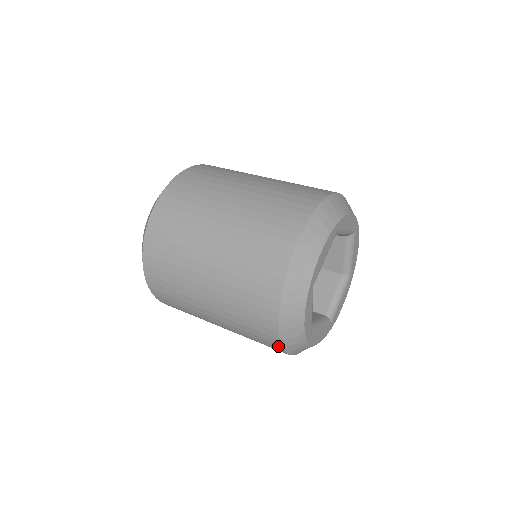
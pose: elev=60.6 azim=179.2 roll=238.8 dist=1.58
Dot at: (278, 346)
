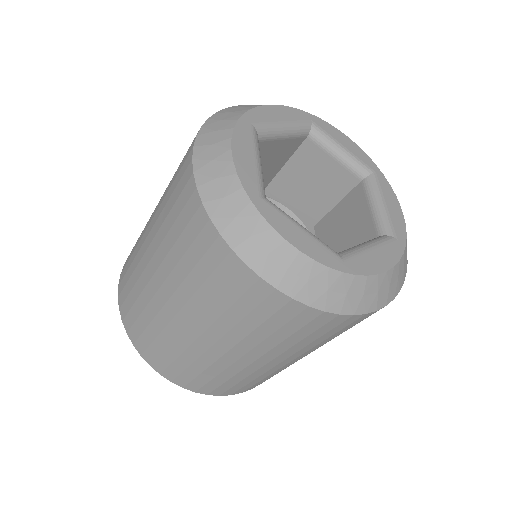
Dot at: (312, 313)
